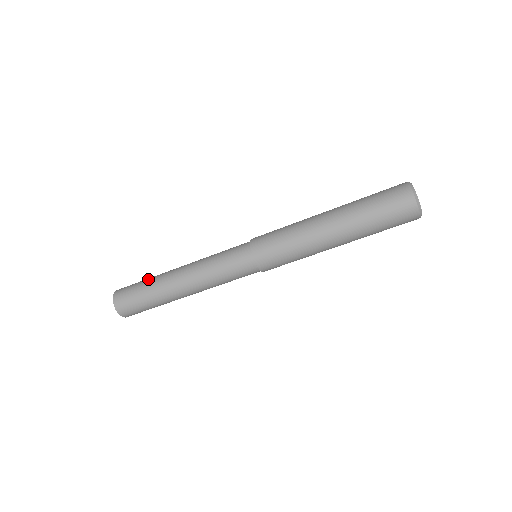
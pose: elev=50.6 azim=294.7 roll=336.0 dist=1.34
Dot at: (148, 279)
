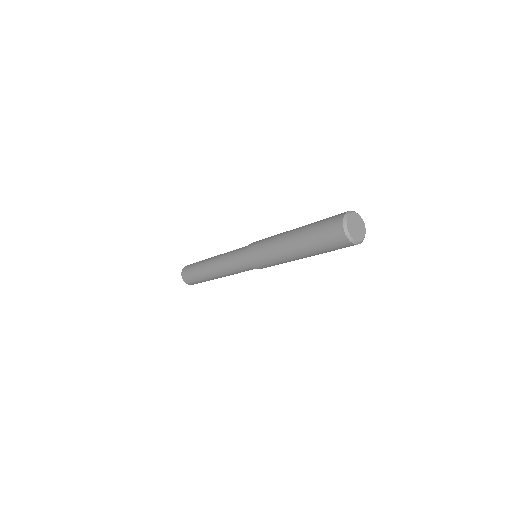
Dot at: (200, 261)
